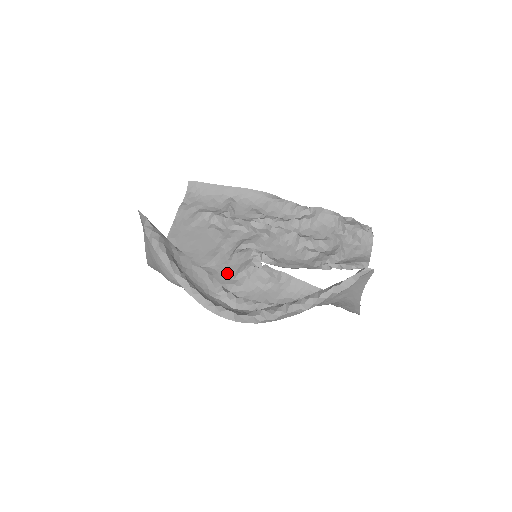
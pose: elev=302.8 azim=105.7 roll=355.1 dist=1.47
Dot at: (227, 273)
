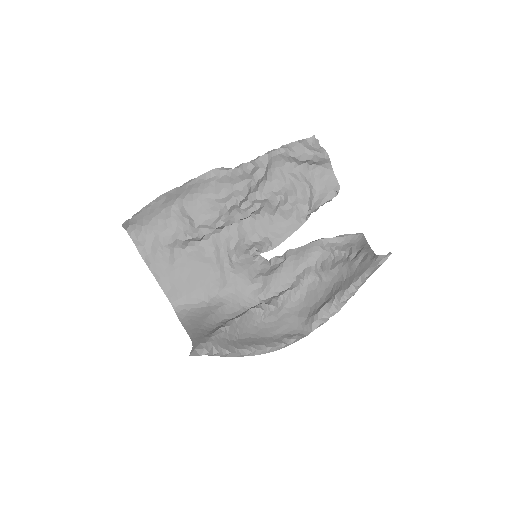
Dot at: (242, 283)
